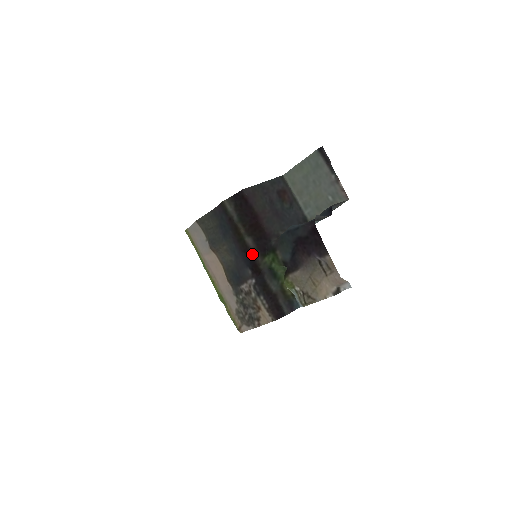
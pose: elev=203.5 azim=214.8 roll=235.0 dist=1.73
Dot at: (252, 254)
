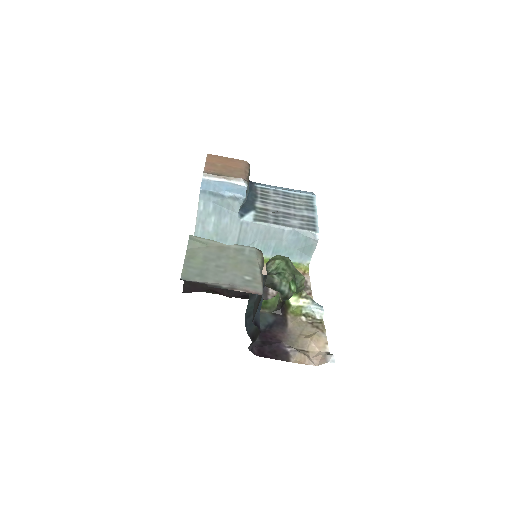
Dot at: occluded
